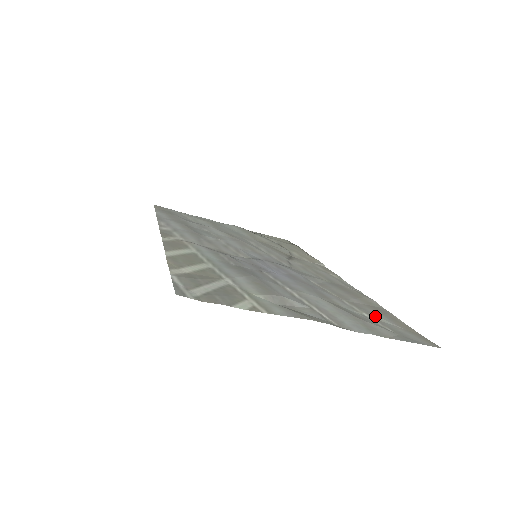
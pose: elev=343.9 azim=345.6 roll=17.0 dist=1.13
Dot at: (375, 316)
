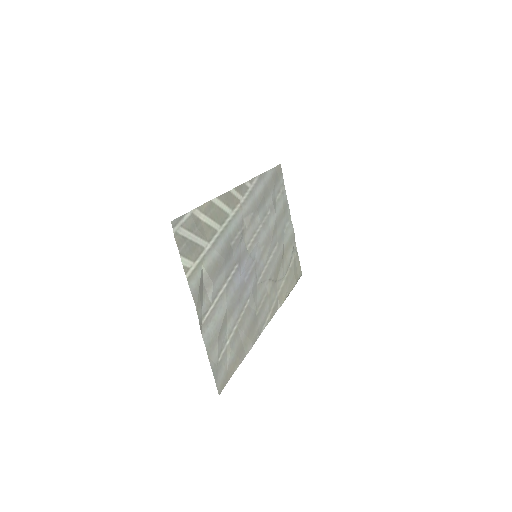
Dot at: (230, 349)
